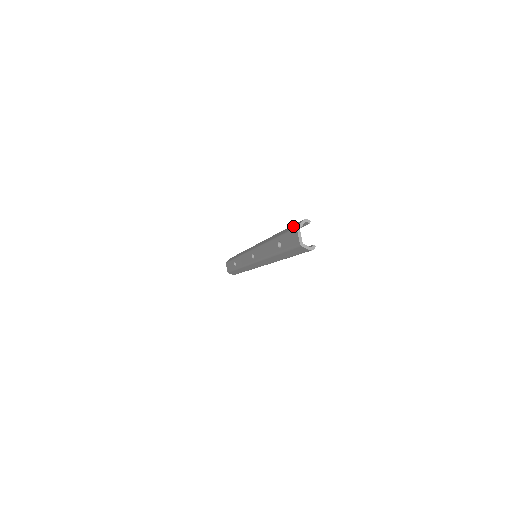
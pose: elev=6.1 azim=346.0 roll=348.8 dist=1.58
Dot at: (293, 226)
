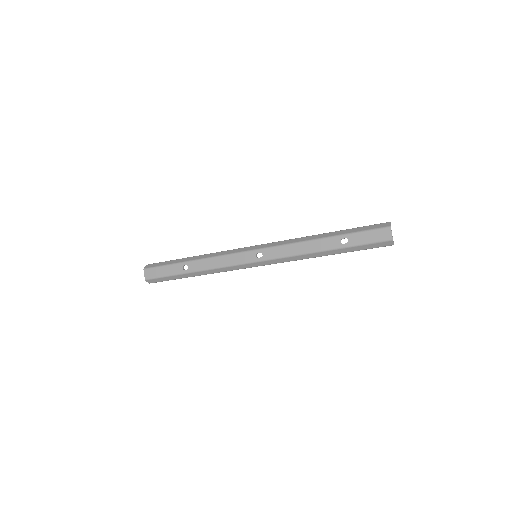
Dot at: (374, 226)
